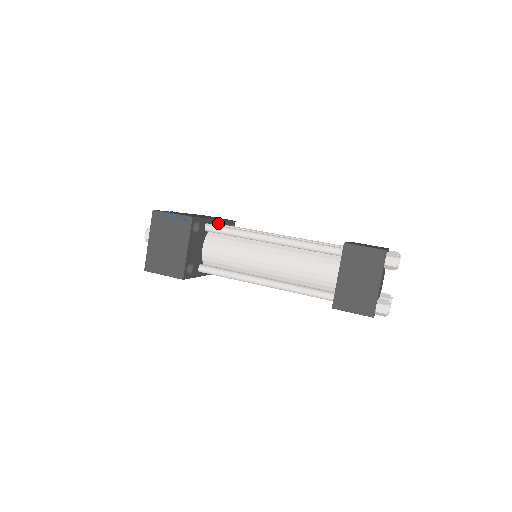
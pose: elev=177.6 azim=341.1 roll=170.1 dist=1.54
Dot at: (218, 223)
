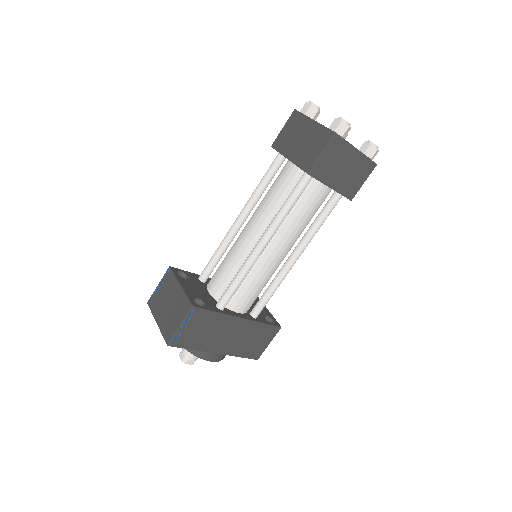
Dot at: occluded
